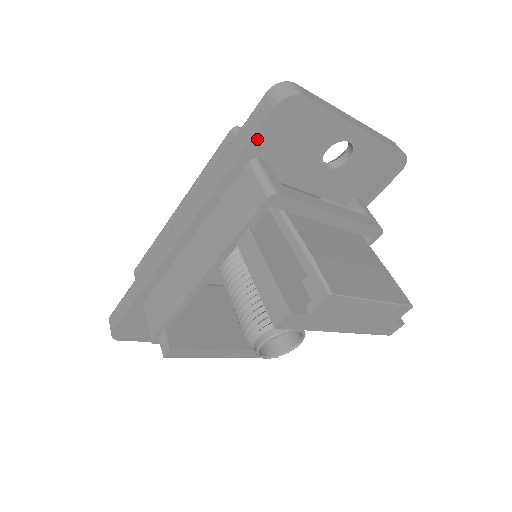
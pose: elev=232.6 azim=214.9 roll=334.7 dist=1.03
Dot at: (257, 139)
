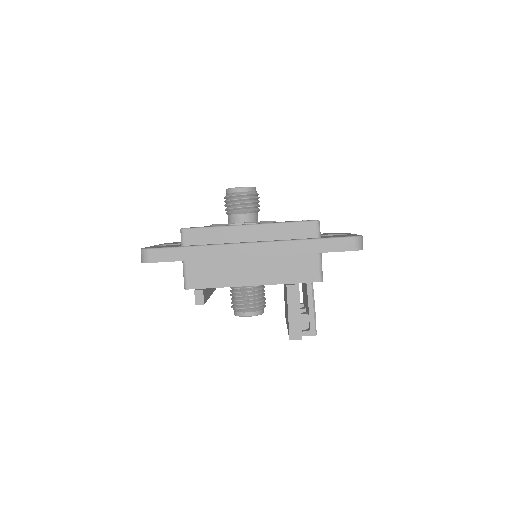
Dot at: occluded
